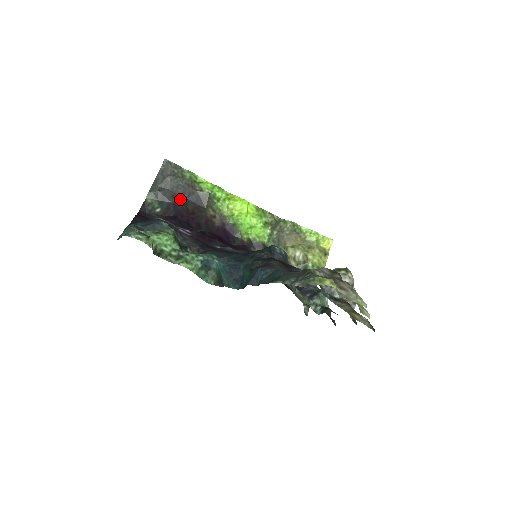
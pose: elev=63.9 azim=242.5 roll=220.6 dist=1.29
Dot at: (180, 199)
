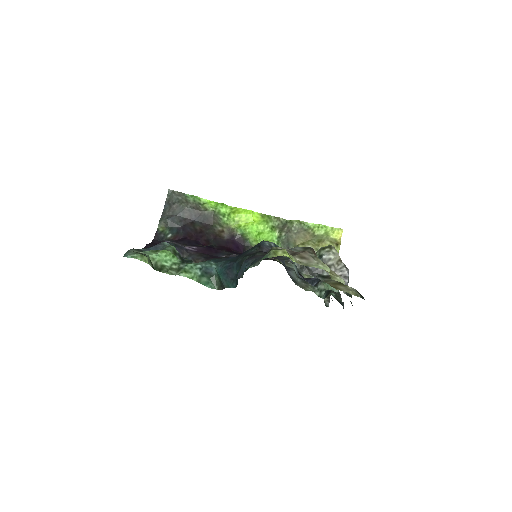
Dot at: (188, 222)
